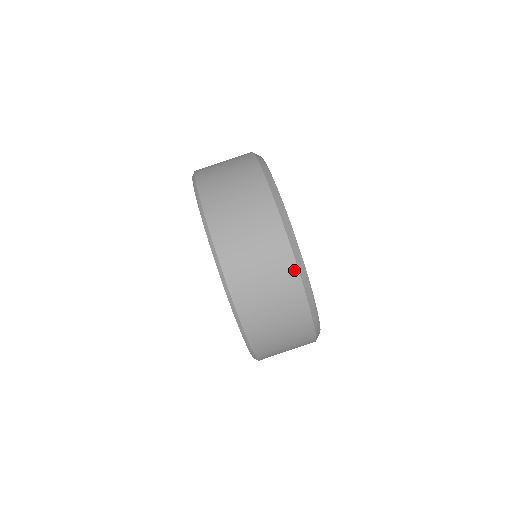
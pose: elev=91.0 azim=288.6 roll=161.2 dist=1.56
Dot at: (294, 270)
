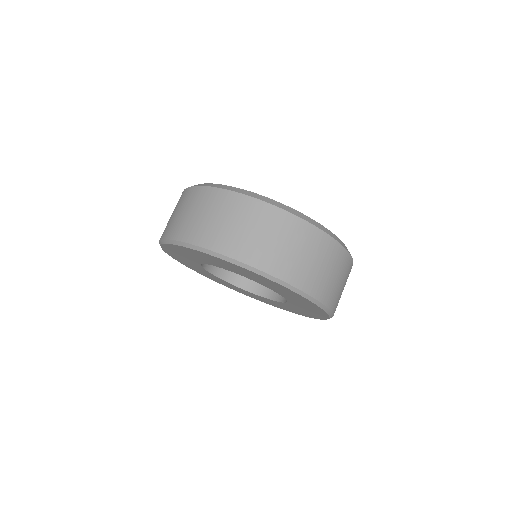
Dot at: (271, 208)
